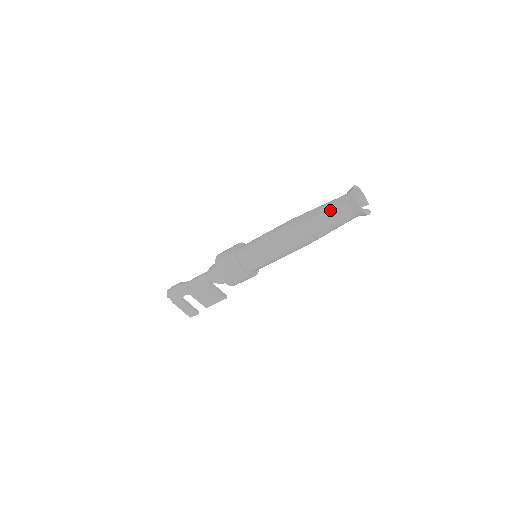
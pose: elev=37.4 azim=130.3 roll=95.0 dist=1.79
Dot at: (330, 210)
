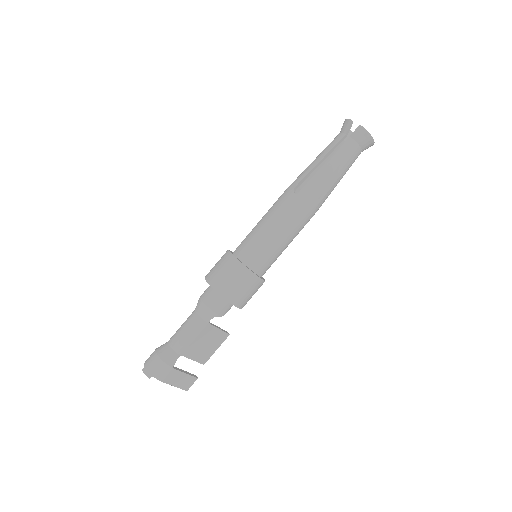
Dot at: (337, 153)
